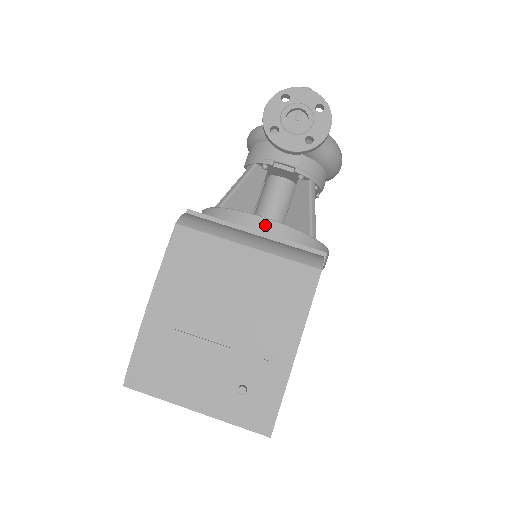
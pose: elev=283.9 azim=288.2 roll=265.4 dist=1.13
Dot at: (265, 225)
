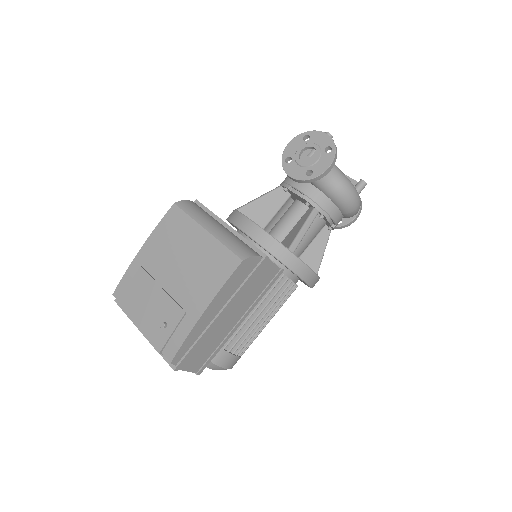
Dot at: (252, 228)
